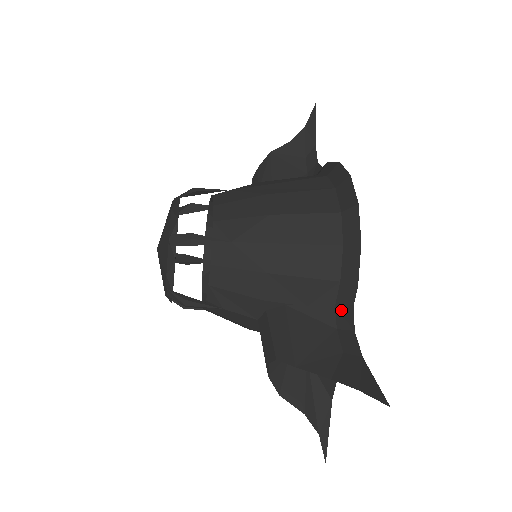
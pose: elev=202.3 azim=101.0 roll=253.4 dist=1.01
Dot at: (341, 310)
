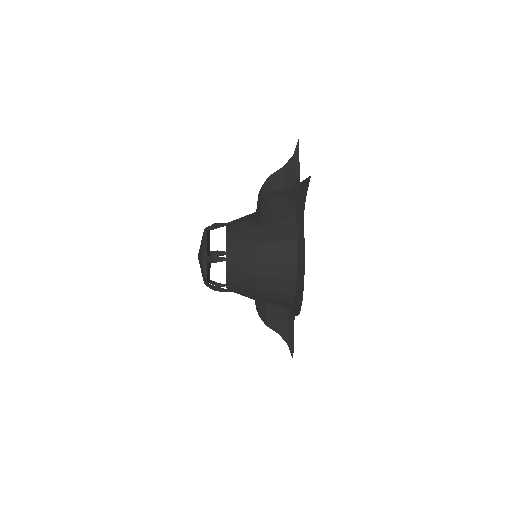
Dot at: (291, 309)
